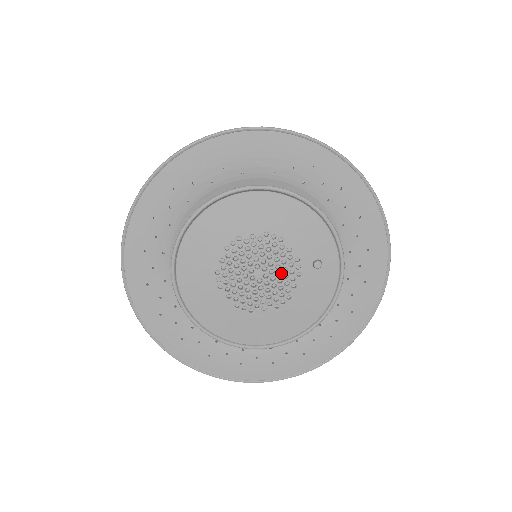
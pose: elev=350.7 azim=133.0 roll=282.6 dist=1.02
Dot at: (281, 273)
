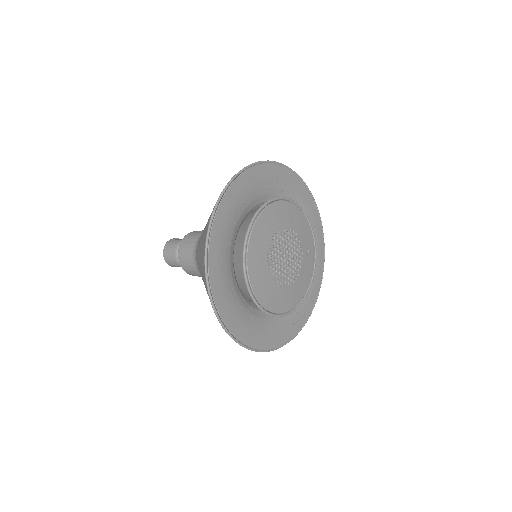
Dot at: (295, 257)
